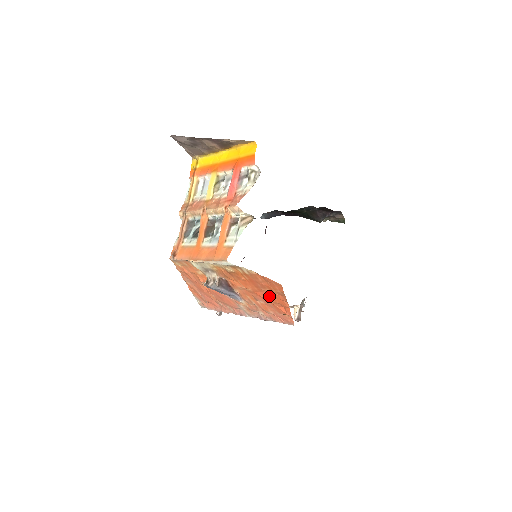
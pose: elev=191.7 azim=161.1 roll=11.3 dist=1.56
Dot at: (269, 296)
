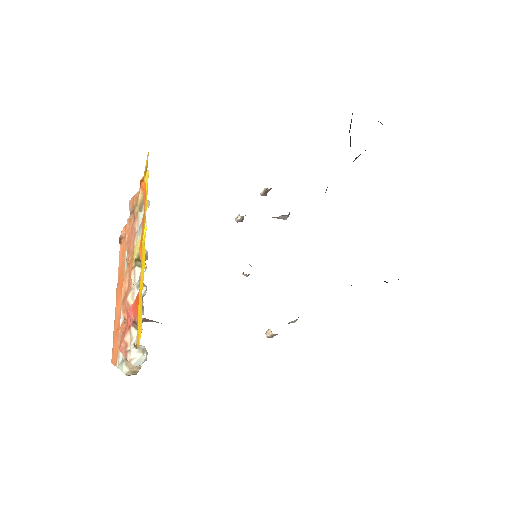
Dot at: occluded
